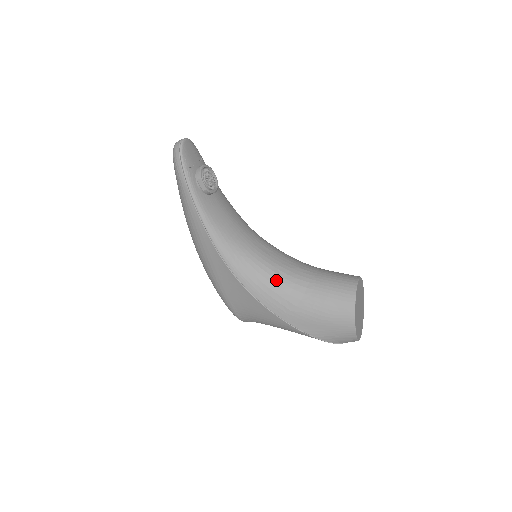
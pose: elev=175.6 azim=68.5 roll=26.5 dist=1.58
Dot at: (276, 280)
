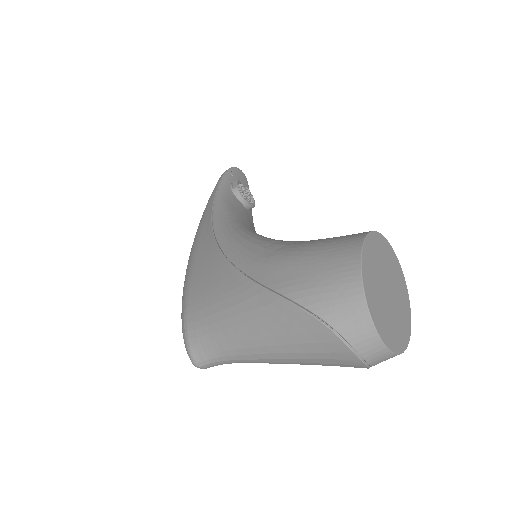
Dot at: (263, 238)
